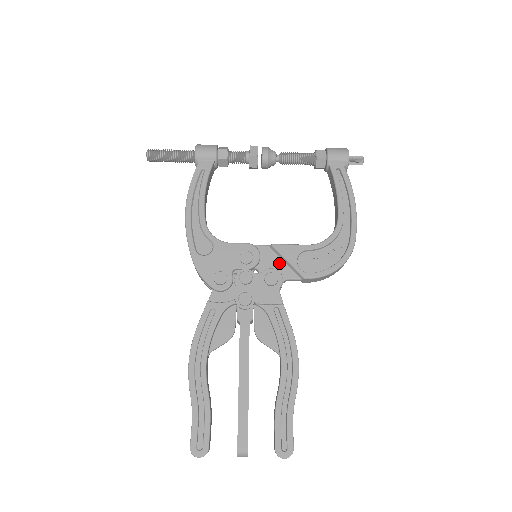
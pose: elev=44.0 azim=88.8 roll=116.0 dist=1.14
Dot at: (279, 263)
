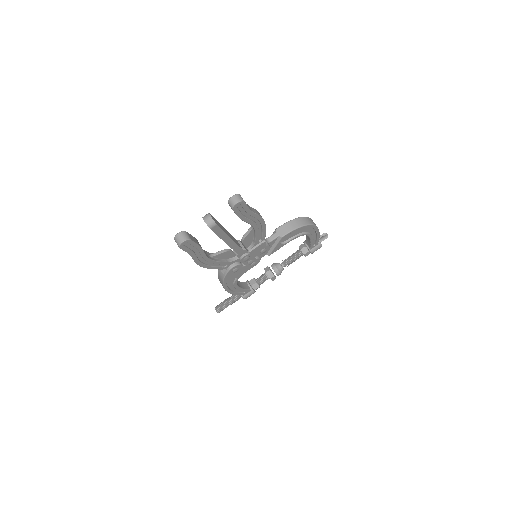
Dot at: occluded
